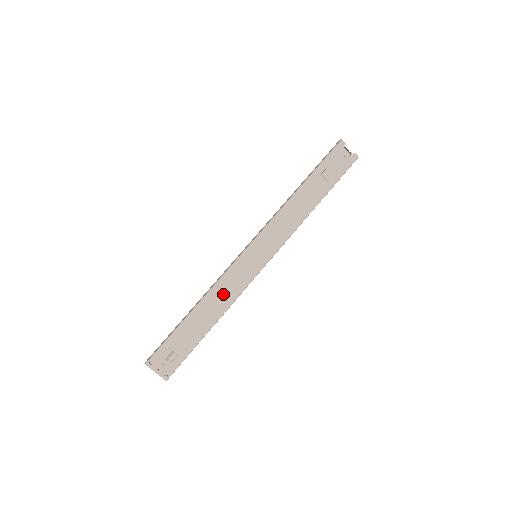
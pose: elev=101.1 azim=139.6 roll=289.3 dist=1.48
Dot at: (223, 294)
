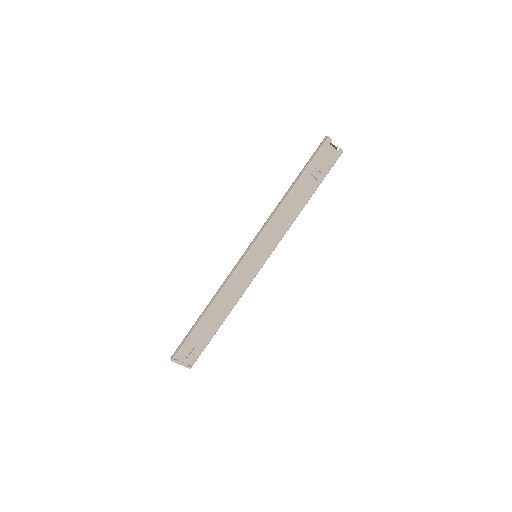
Dot at: (231, 294)
